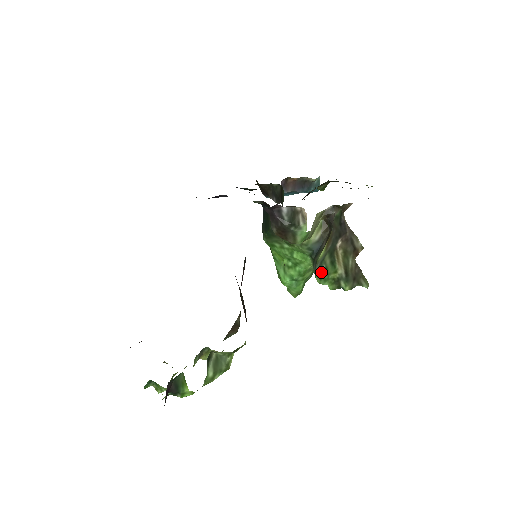
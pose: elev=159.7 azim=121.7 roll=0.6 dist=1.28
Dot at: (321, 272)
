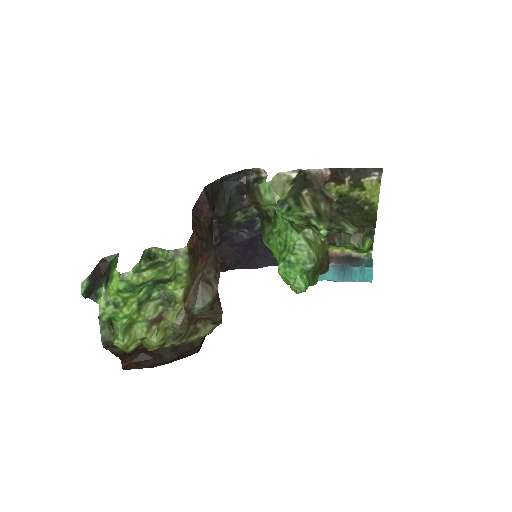
Dot at: (283, 209)
